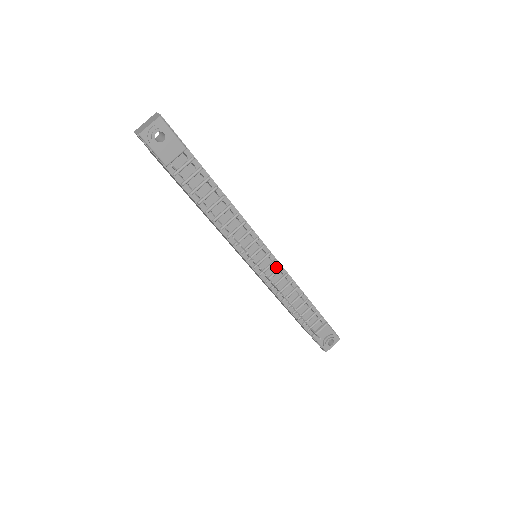
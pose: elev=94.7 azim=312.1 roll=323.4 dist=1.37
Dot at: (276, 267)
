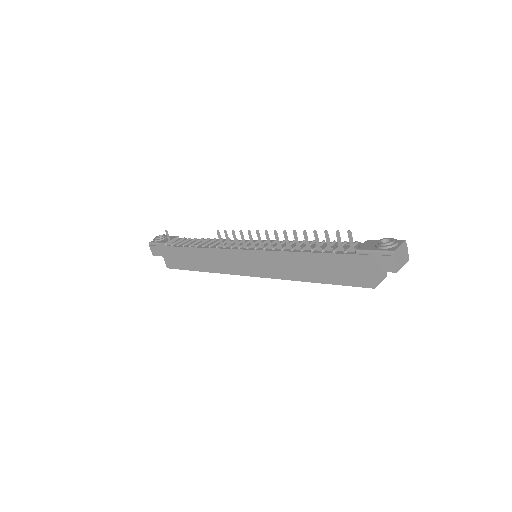
Dot at: occluded
